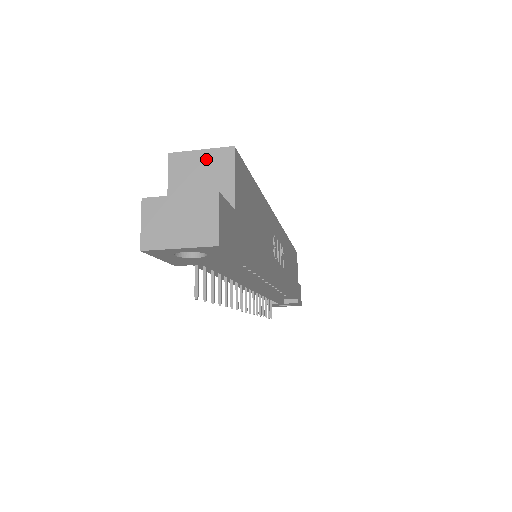
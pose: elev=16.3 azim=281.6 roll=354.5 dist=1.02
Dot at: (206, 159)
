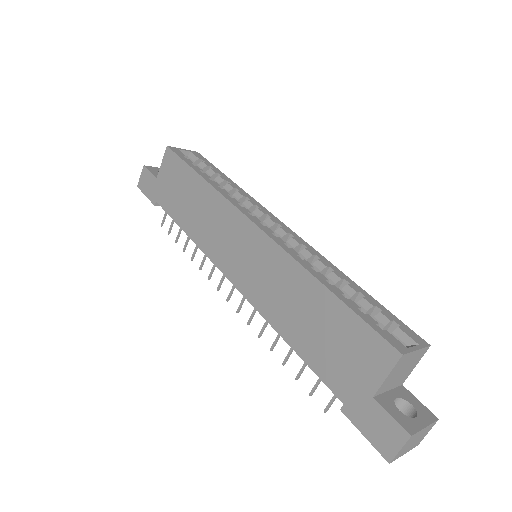
Dot at: (415, 356)
